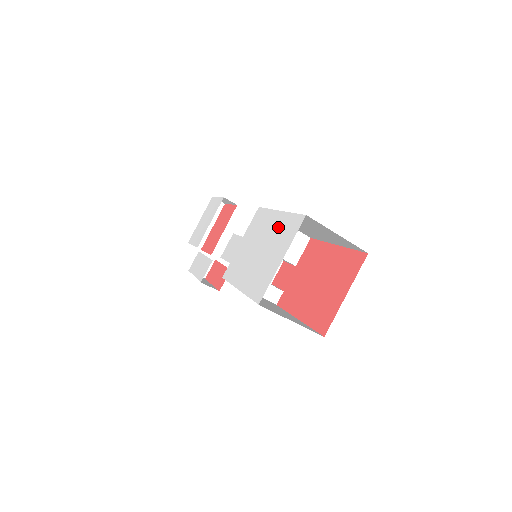
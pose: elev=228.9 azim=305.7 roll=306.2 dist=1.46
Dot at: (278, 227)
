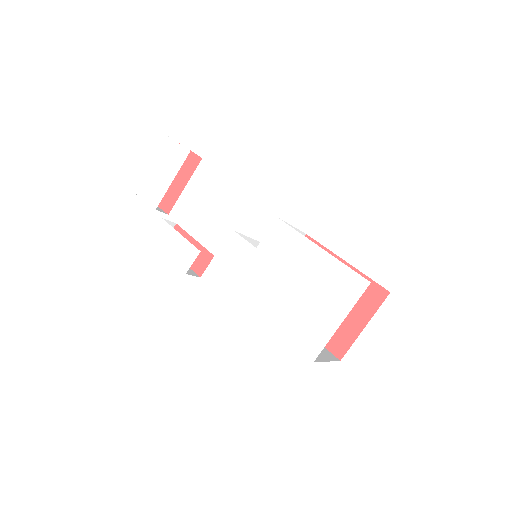
Dot at: (324, 272)
